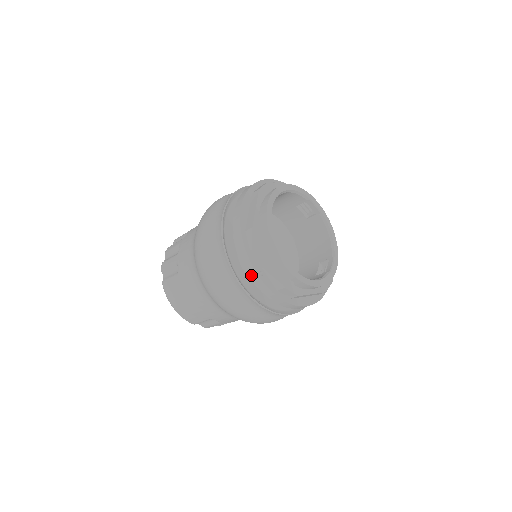
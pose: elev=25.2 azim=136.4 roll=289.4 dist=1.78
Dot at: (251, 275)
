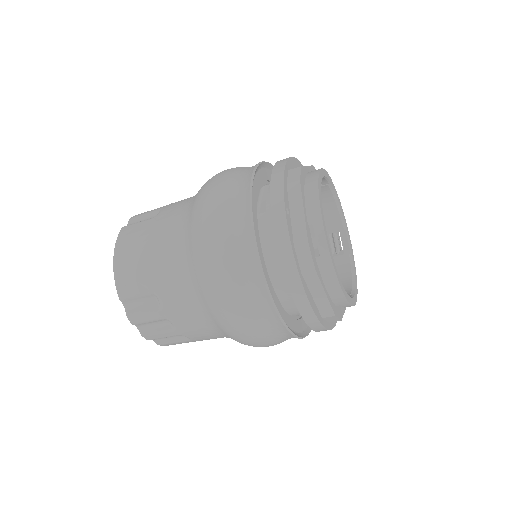
Dot at: (274, 205)
